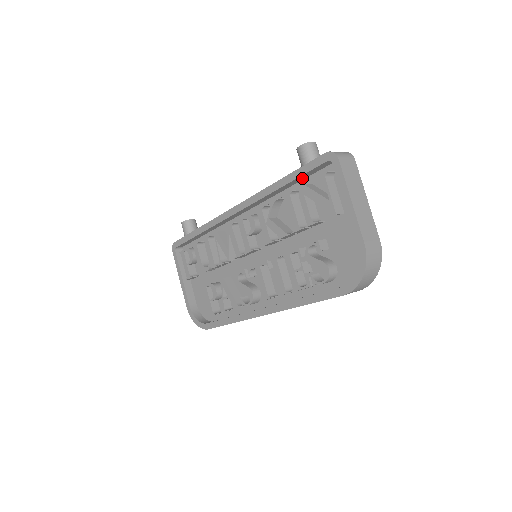
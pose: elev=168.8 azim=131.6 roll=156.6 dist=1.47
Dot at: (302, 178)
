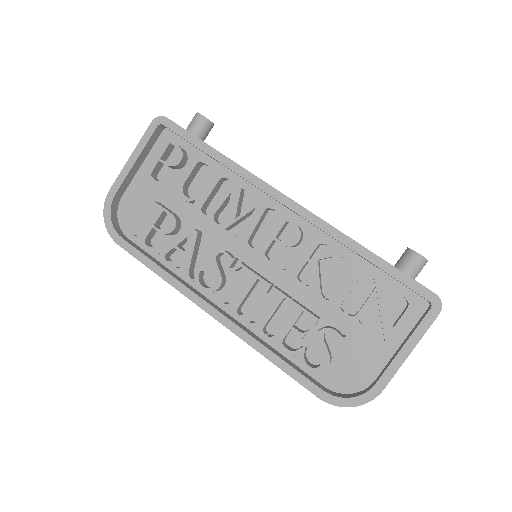
Dot at: occluded
